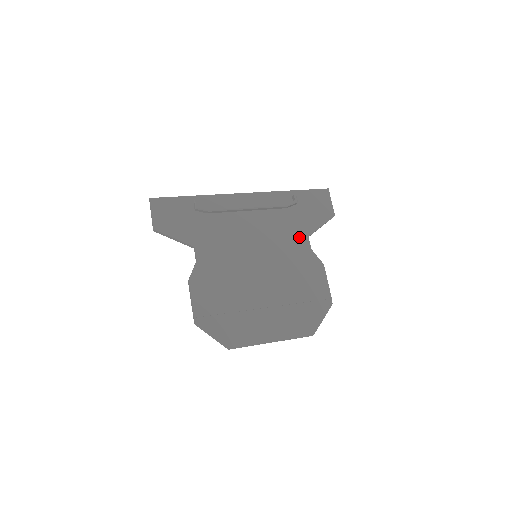
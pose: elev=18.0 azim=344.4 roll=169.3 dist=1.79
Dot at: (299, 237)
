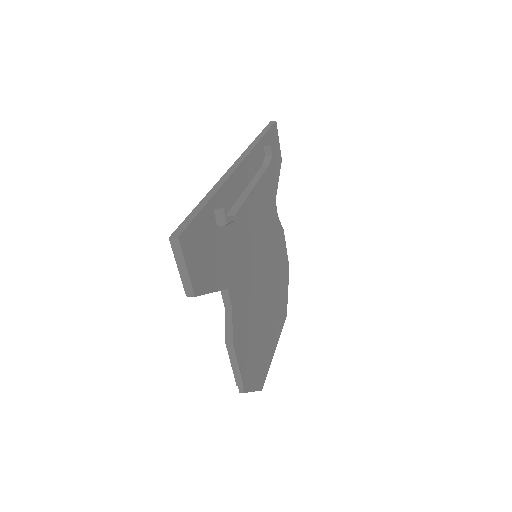
Dot at: (272, 206)
